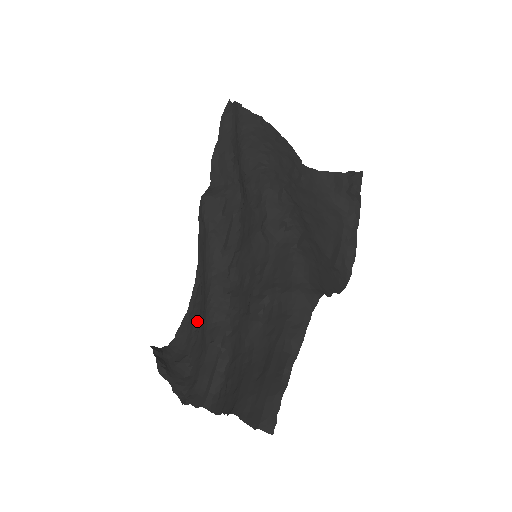
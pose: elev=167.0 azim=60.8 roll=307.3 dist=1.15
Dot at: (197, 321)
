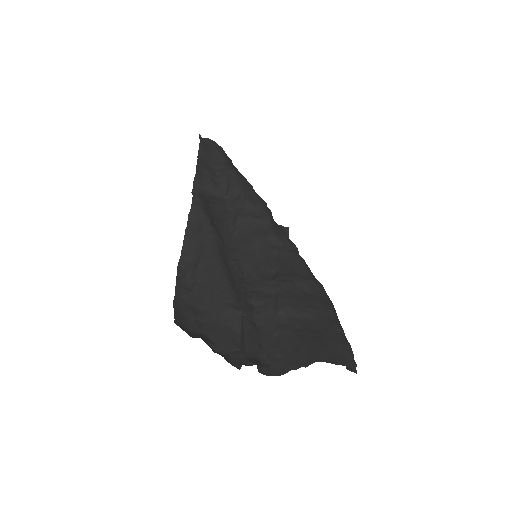
Dot at: (195, 306)
